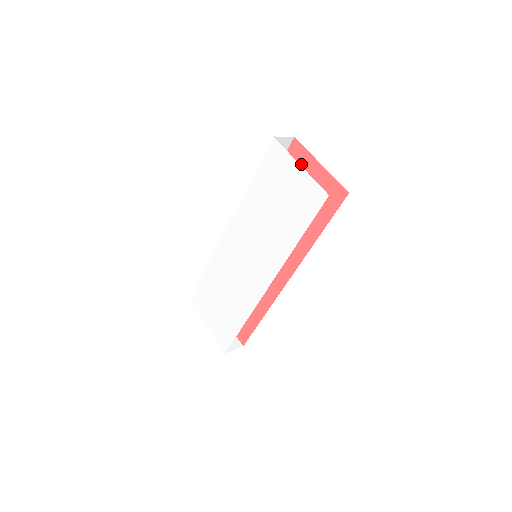
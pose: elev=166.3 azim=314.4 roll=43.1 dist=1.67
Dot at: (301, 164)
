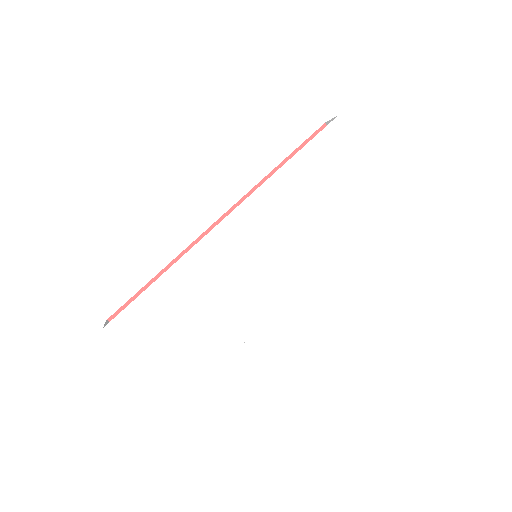
Dot at: occluded
